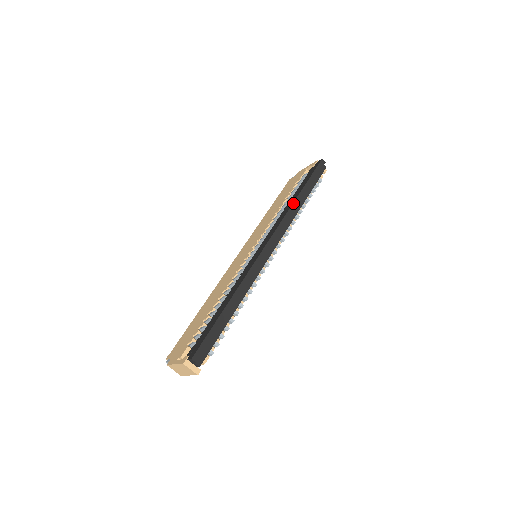
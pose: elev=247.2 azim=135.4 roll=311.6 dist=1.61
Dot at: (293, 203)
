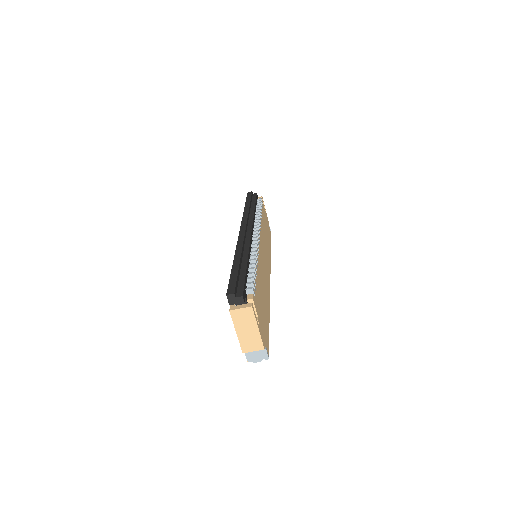
Dot at: (244, 211)
